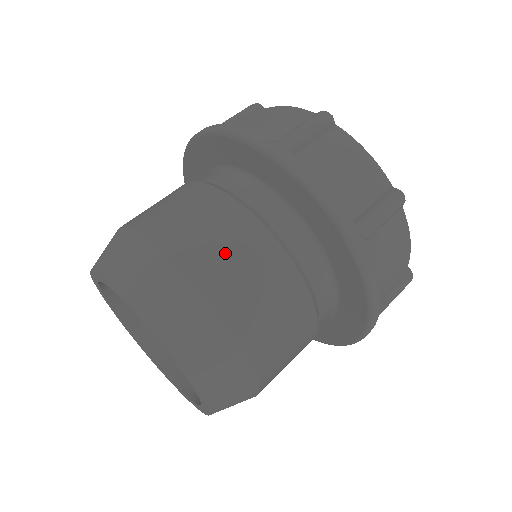
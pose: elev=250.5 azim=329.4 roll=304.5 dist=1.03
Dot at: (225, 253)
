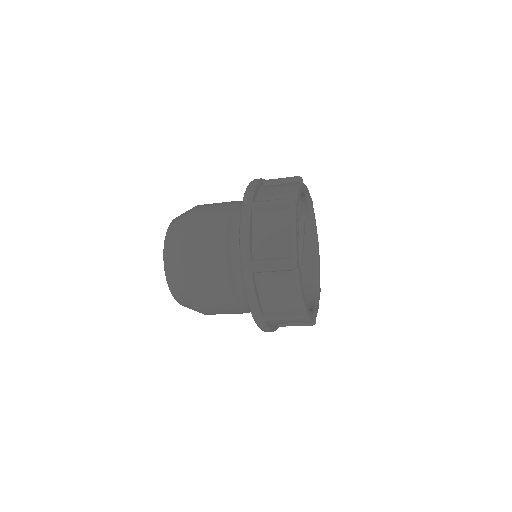
Dot at: (206, 285)
